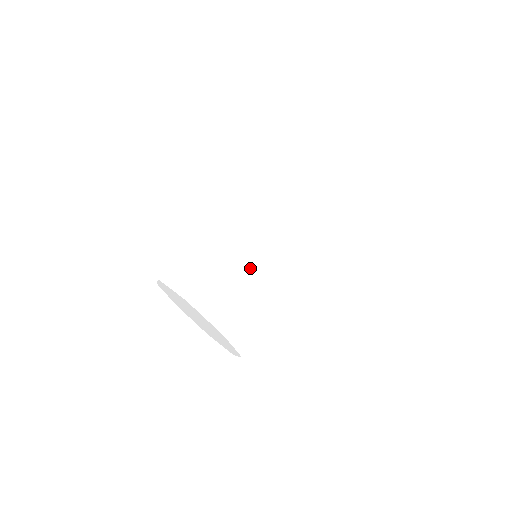
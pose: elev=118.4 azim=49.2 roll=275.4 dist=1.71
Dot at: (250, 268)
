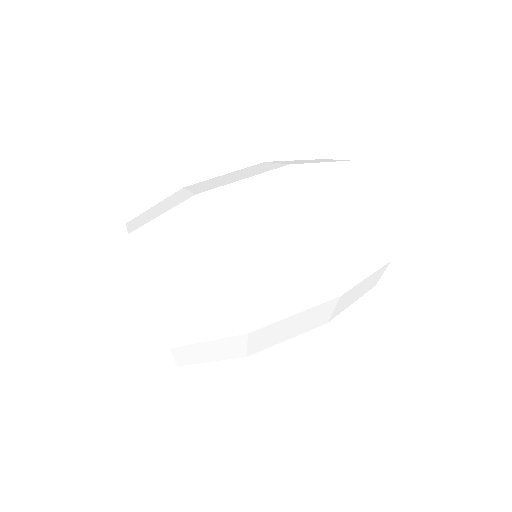
Dot at: (217, 222)
